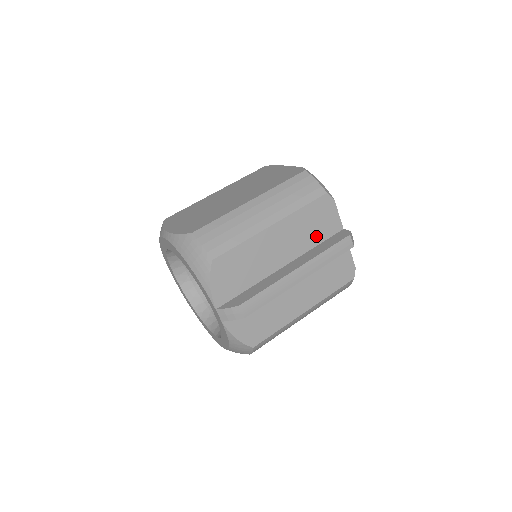
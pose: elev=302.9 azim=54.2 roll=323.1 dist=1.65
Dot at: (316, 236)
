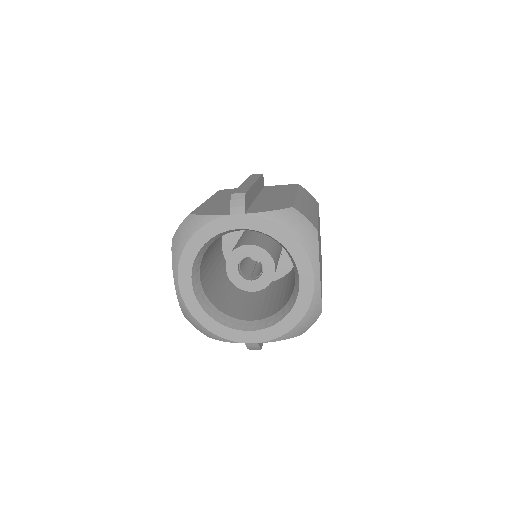
Dot at: occluded
